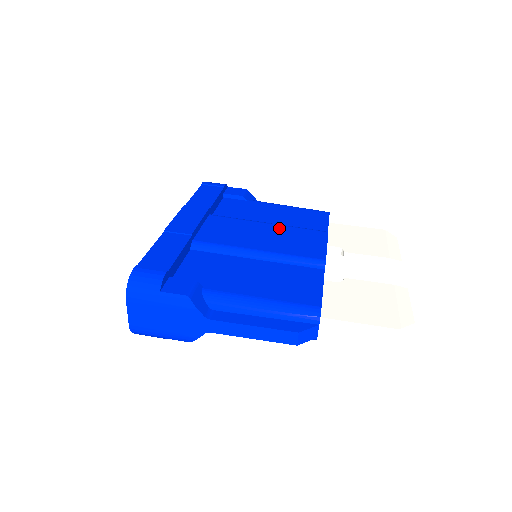
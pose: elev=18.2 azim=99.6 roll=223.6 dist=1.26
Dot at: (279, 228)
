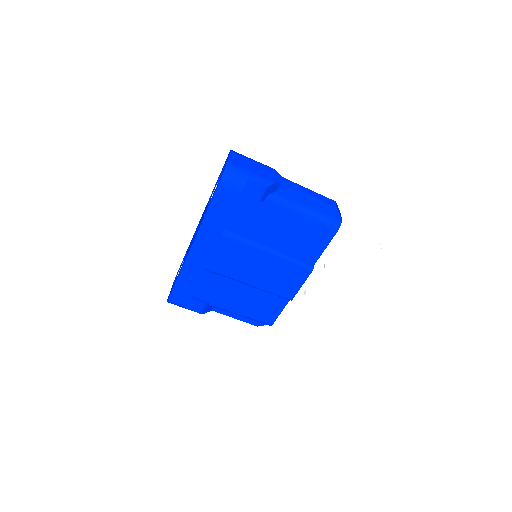
Dot at: occluded
